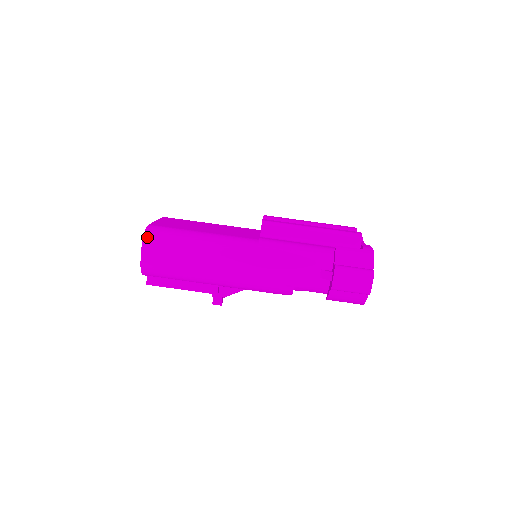
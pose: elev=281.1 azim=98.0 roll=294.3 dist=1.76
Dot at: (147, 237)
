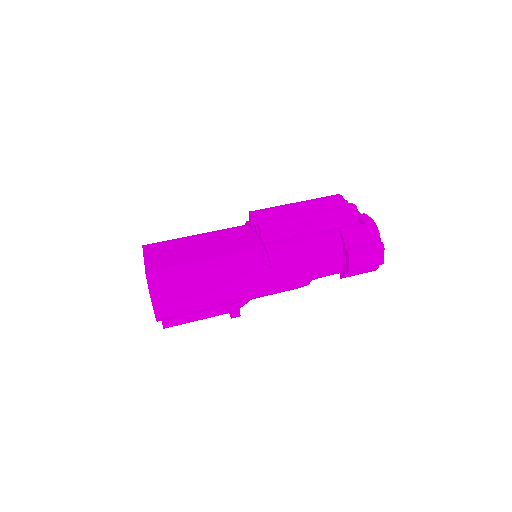
Dot at: (153, 288)
